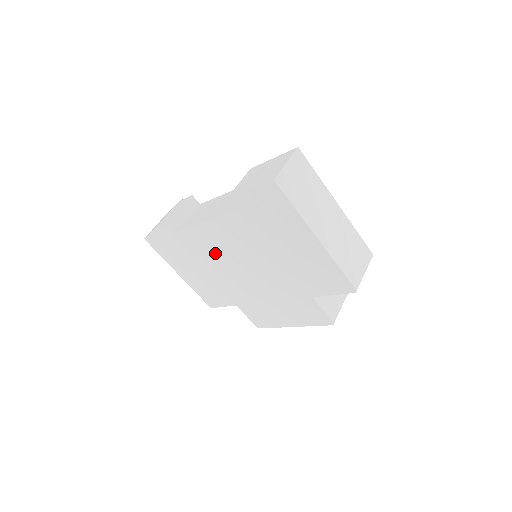
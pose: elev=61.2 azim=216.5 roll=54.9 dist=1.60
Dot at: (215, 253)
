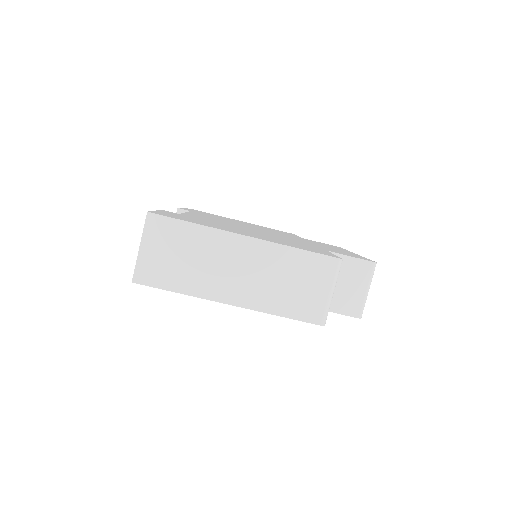
Dot at: occluded
